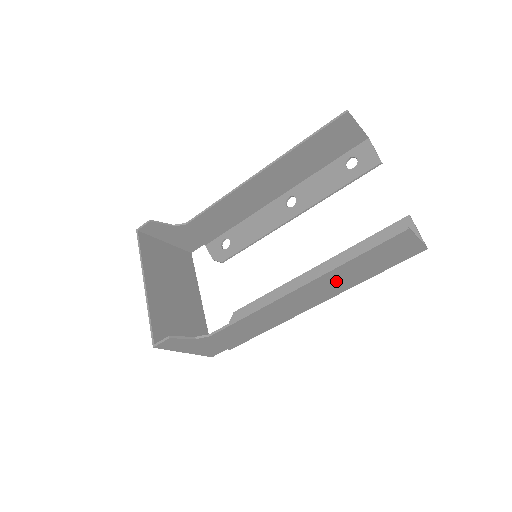
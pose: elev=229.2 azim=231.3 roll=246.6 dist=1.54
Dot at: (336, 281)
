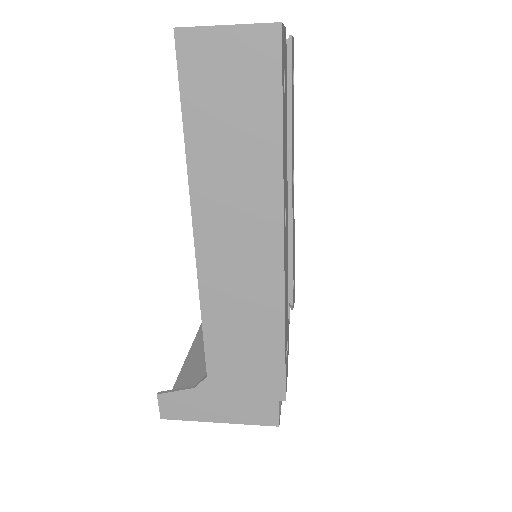
Dot at: (231, 185)
